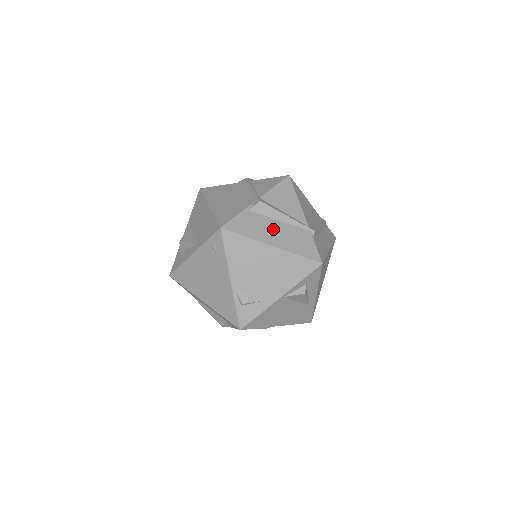
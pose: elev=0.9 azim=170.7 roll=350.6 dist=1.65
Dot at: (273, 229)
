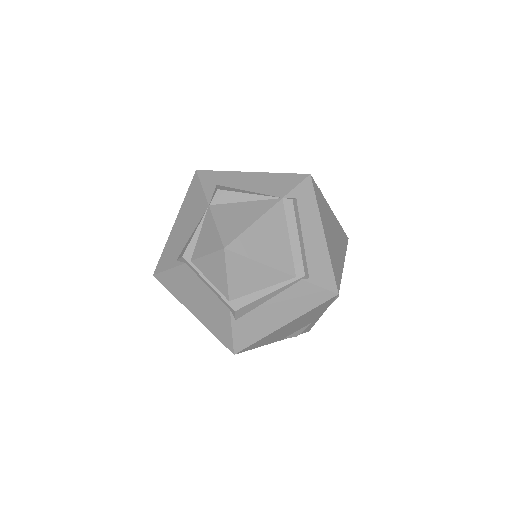
Dot at: (270, 313)
